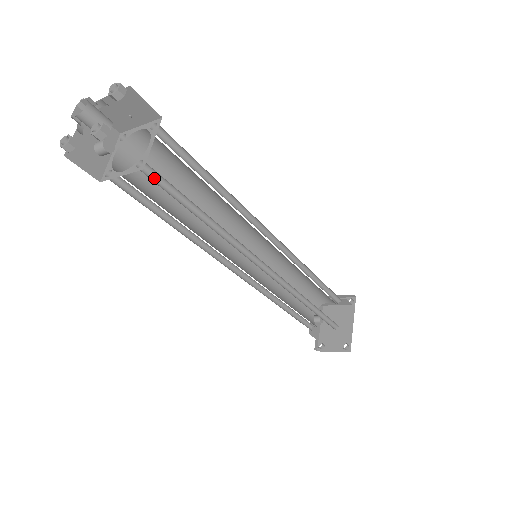
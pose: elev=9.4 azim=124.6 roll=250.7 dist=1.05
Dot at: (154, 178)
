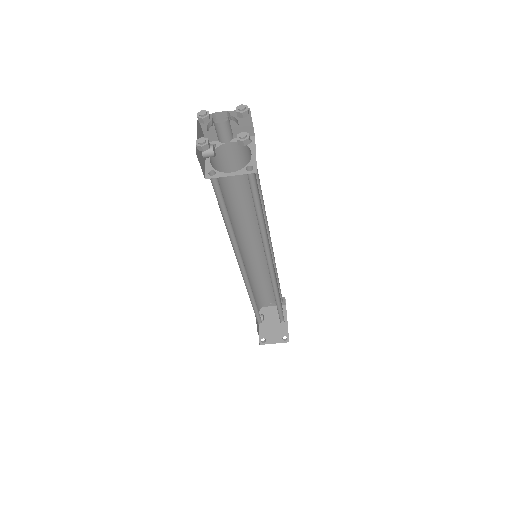
Dot at: (249, 181)
